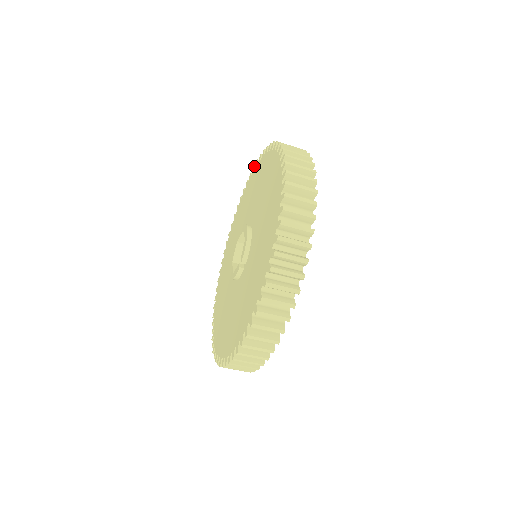
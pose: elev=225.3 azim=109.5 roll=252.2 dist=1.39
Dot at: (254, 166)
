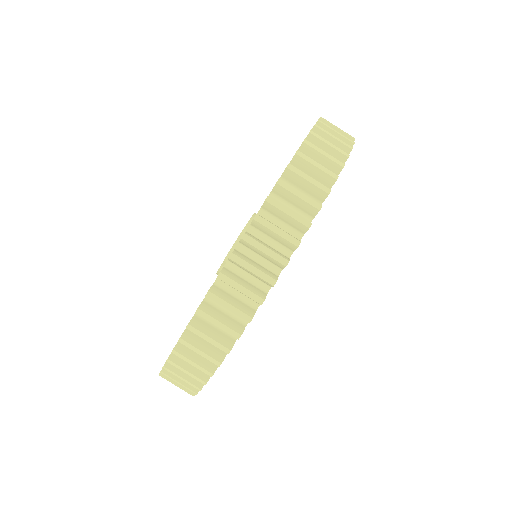
Dot at: occluded
